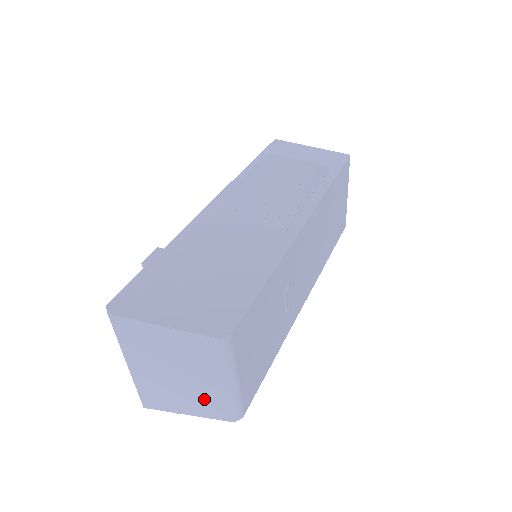
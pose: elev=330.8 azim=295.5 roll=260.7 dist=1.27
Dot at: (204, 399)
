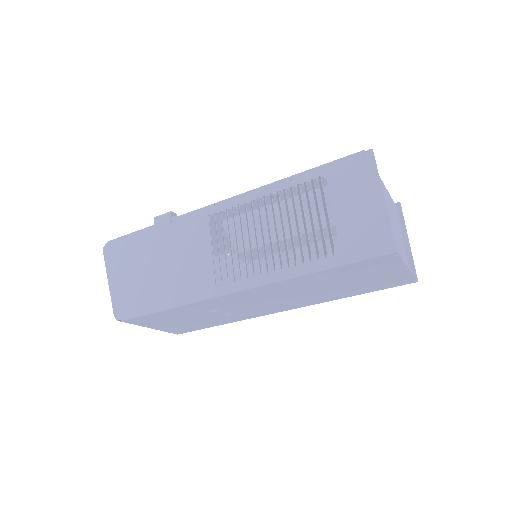
Dot at: occluded
